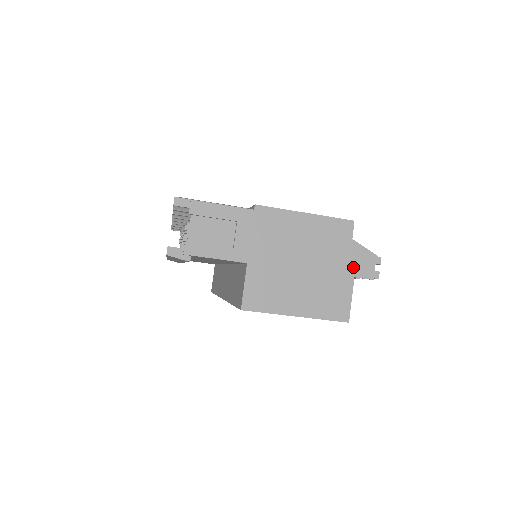
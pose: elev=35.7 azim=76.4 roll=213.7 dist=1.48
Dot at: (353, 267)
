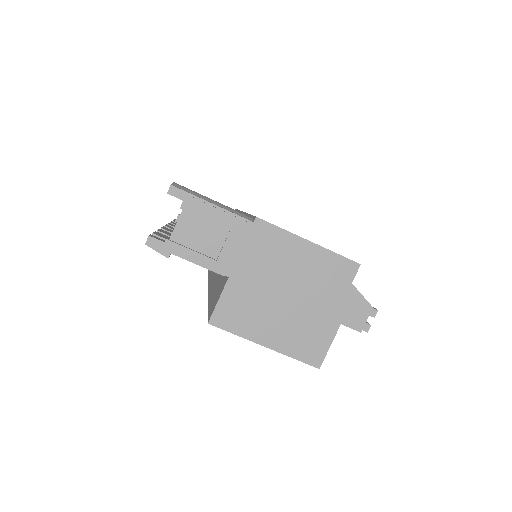
Dot at: (343, 313)
